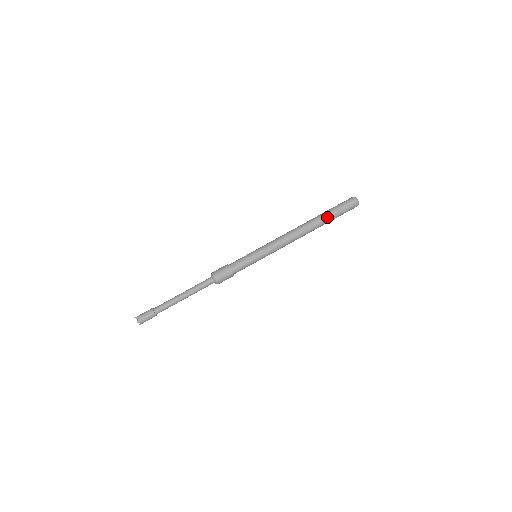
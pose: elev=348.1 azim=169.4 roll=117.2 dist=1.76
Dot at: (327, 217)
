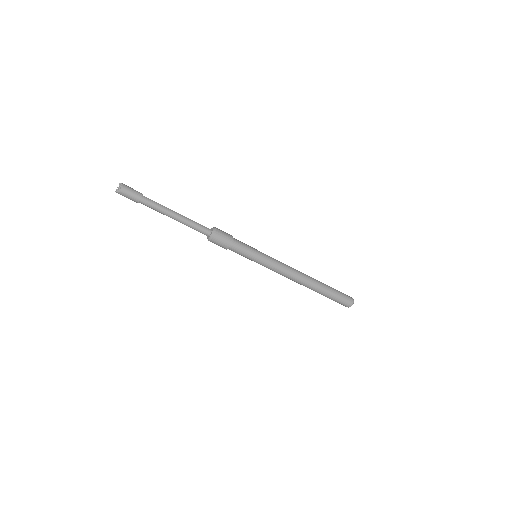
Dot at: (327, 287)
